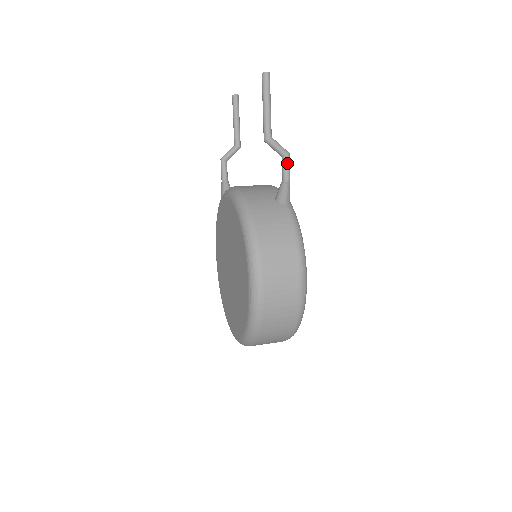
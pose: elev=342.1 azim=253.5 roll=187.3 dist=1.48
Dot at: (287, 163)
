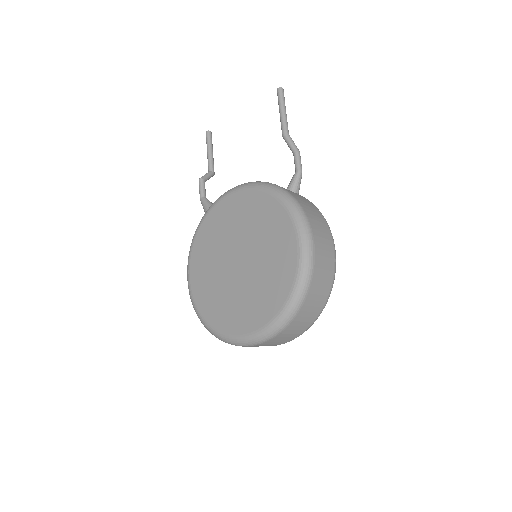
Dot at: (300, 158)
